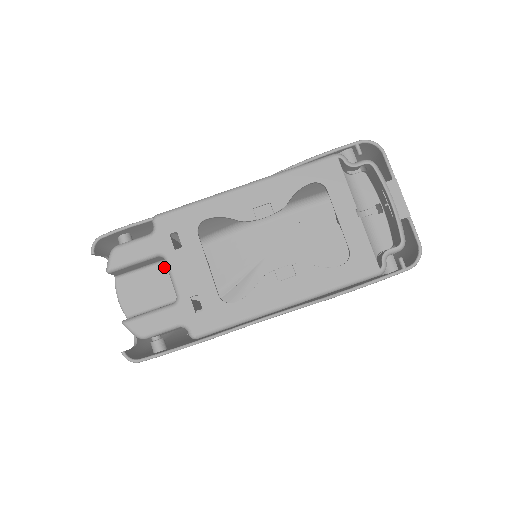
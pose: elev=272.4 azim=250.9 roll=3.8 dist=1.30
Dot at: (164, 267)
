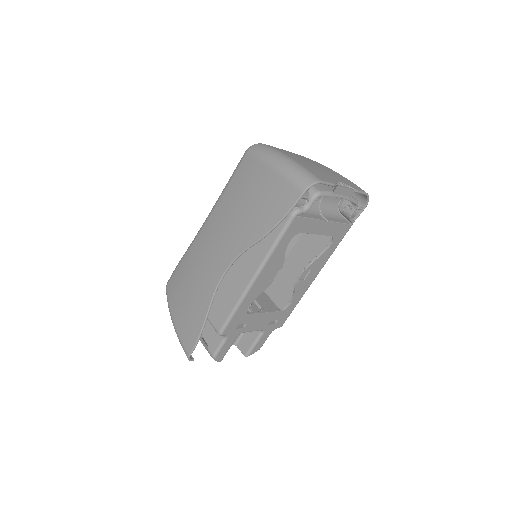
Dot at: occluded
